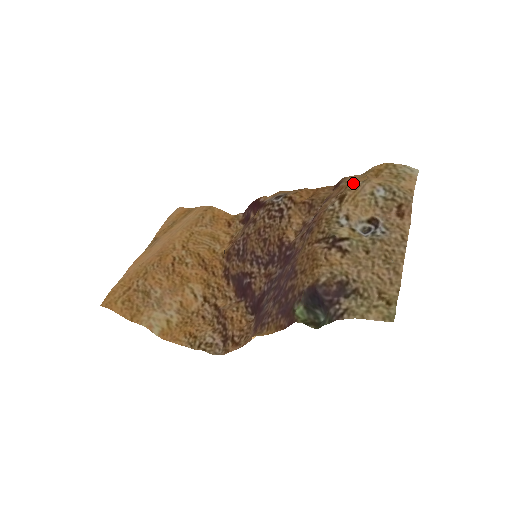
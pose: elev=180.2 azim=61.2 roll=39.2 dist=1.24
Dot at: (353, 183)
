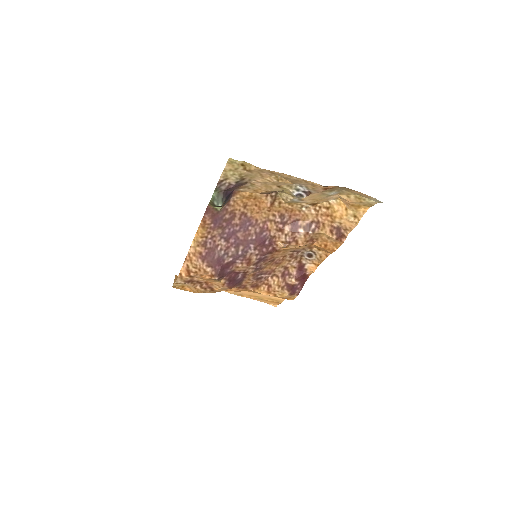
Dot at: (335, 210)
